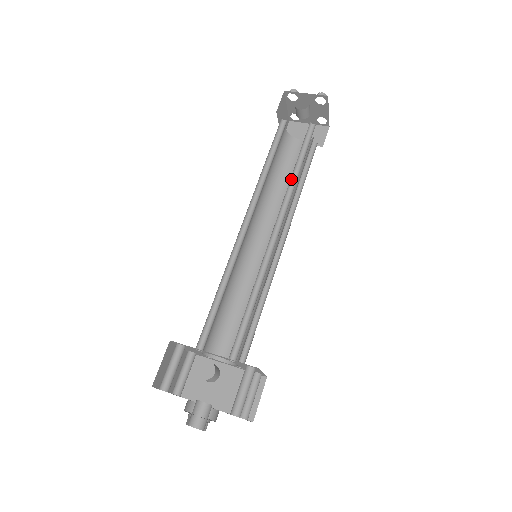
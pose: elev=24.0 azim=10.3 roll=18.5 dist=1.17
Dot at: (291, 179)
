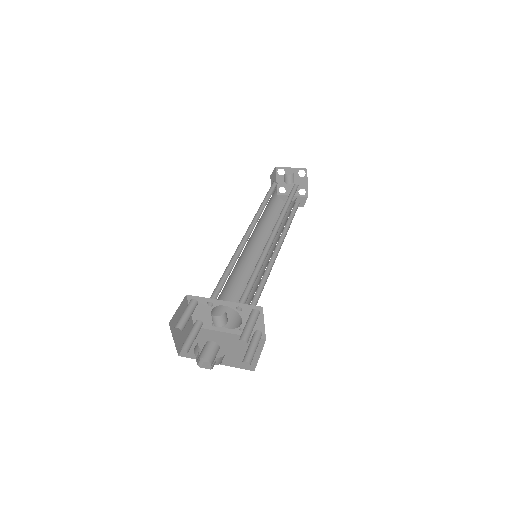
Dot at: (283, 210)
